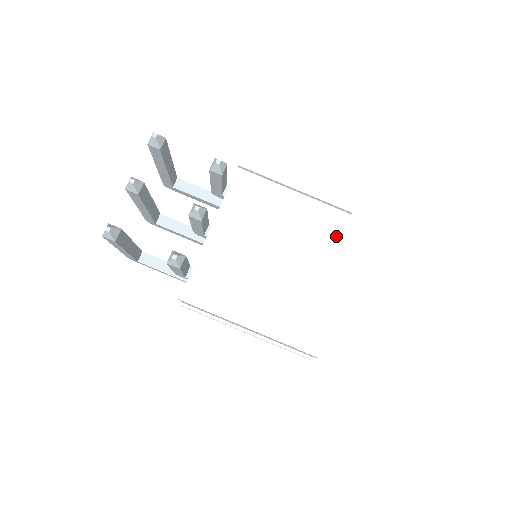
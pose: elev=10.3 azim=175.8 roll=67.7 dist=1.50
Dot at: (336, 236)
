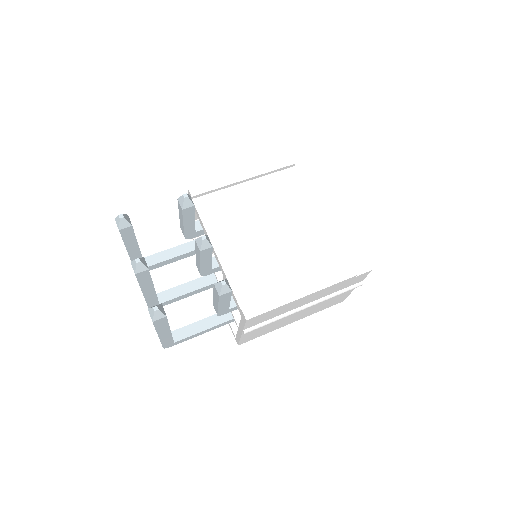
Dot at: (300, 187)
